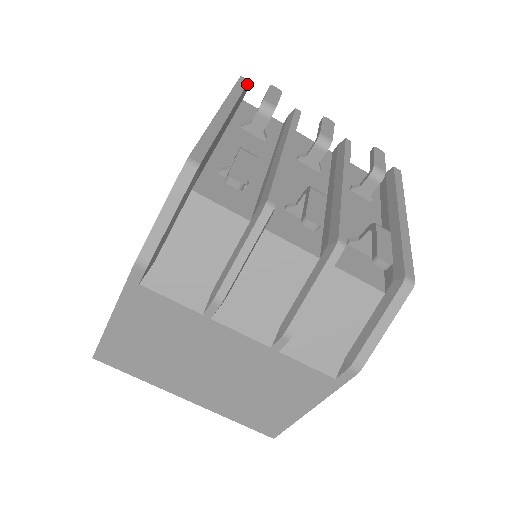
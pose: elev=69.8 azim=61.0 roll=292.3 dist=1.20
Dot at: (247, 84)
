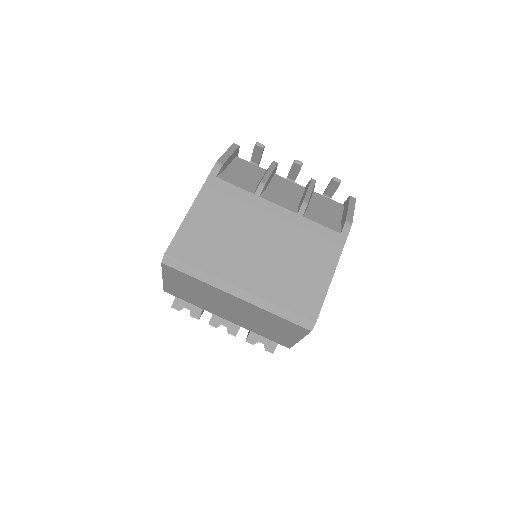
Dot at: occluded
